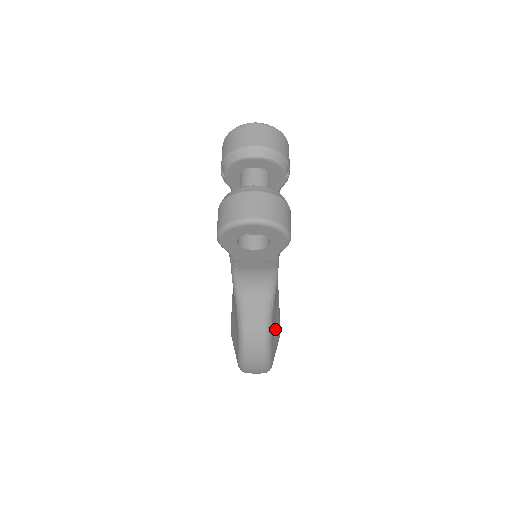
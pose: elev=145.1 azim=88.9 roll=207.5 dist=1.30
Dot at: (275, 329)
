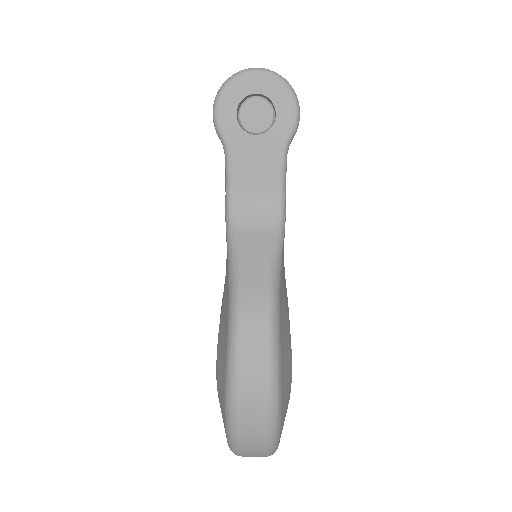
Dot at: (284, 322)
